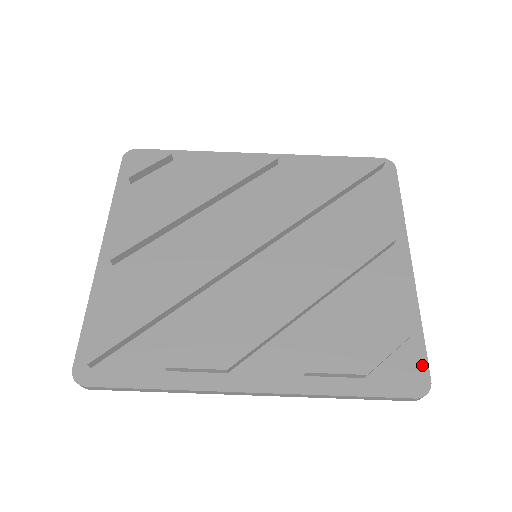
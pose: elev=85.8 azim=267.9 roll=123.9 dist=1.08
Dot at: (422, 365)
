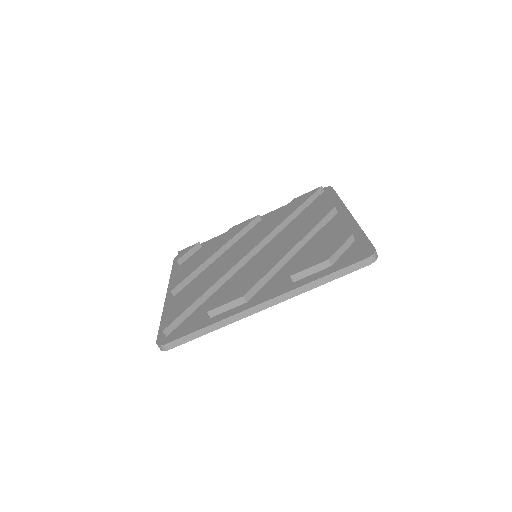
Dot at: (367, 245)
